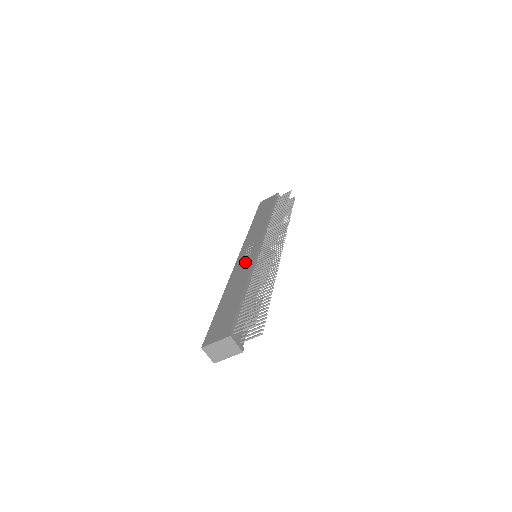
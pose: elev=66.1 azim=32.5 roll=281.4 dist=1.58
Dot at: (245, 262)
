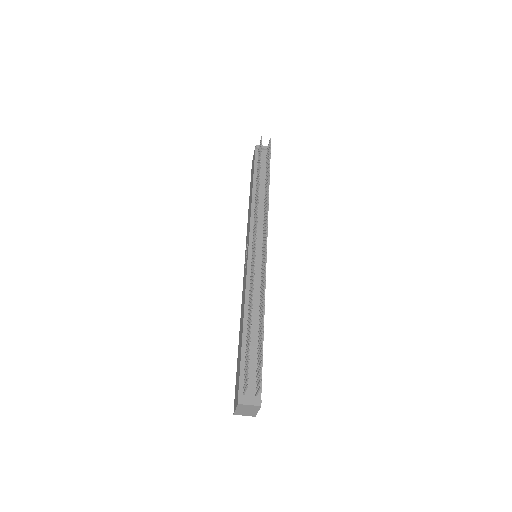
Dot at: (244, 278)
